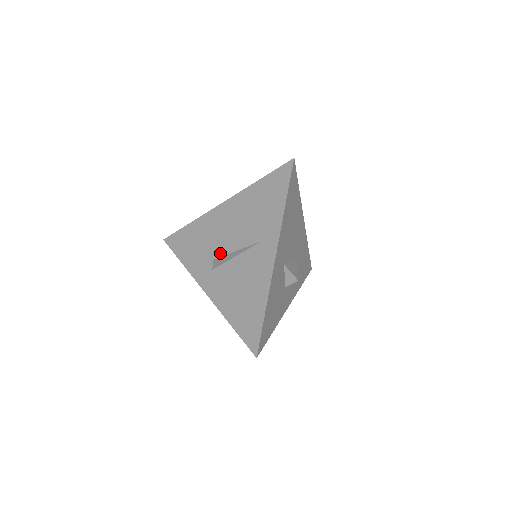
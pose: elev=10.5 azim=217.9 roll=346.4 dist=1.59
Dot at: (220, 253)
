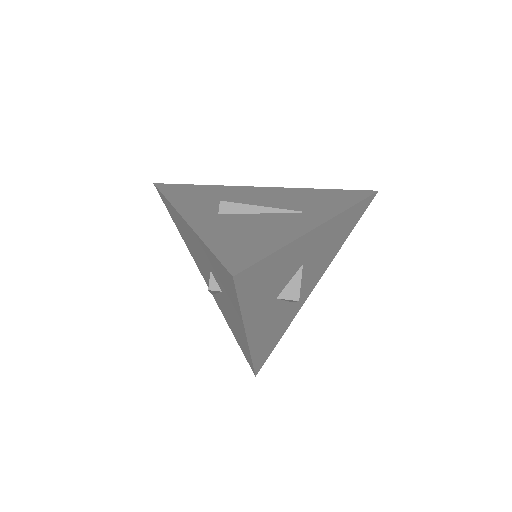
Dot at: occluded
